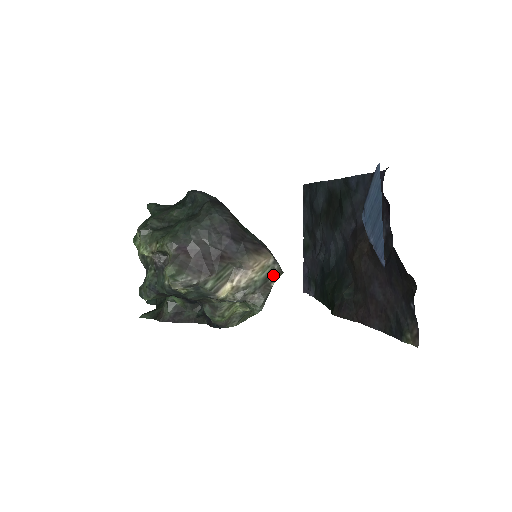
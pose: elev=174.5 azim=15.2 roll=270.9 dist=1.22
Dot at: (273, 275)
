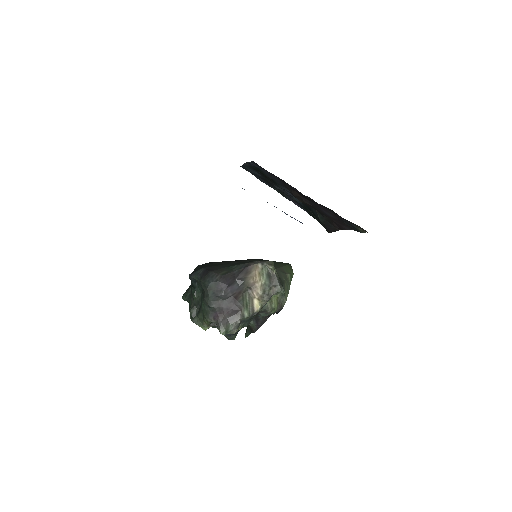
Dot at: (269, 269)
